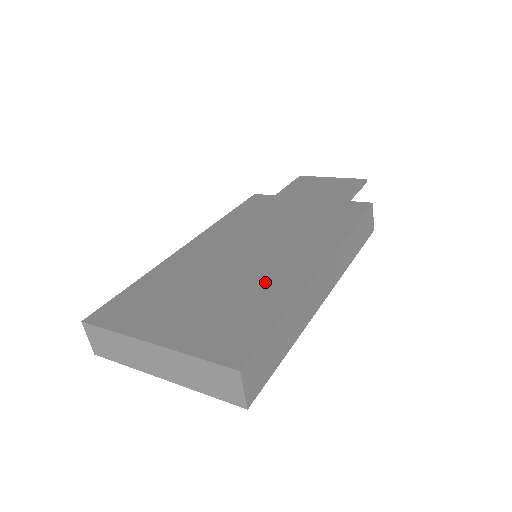
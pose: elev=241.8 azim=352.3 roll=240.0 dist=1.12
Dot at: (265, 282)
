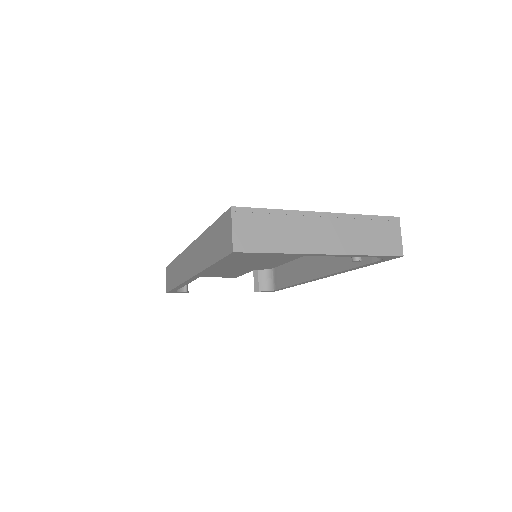
Dot at: occluded
